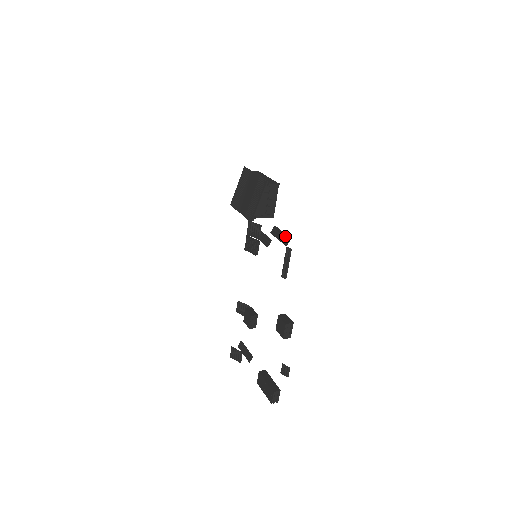
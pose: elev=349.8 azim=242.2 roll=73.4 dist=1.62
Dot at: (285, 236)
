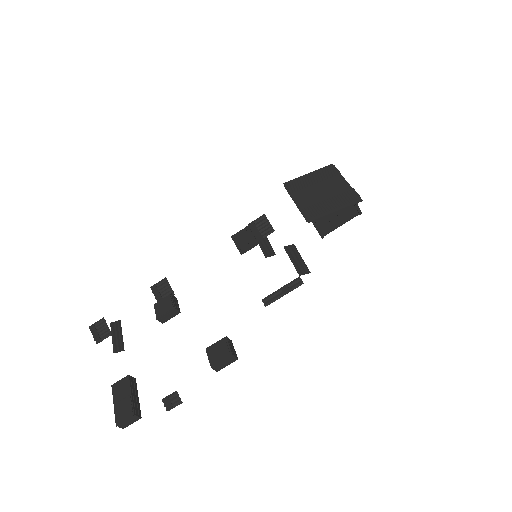
Dot at: (304, 264)
